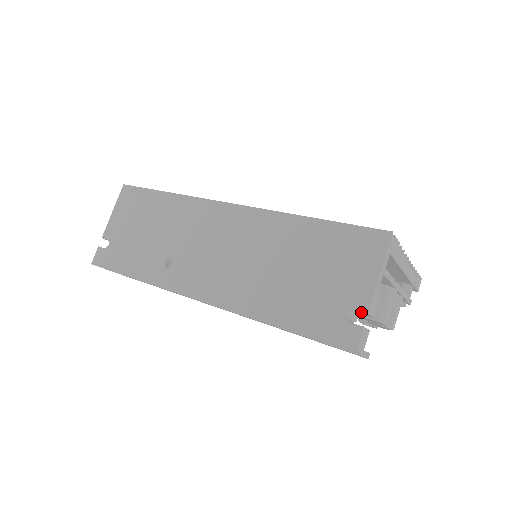
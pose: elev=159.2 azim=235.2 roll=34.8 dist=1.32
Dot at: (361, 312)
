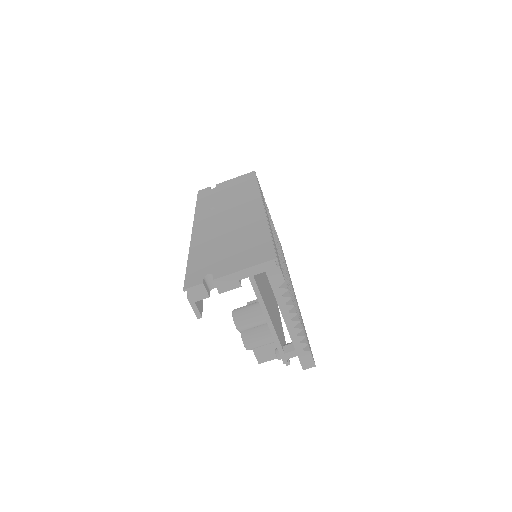
Dot at: occluded
